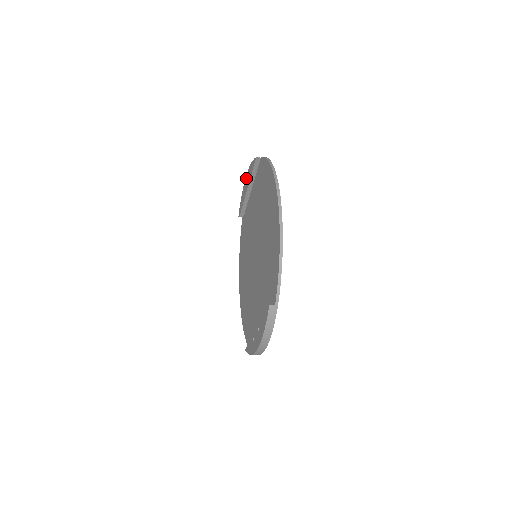
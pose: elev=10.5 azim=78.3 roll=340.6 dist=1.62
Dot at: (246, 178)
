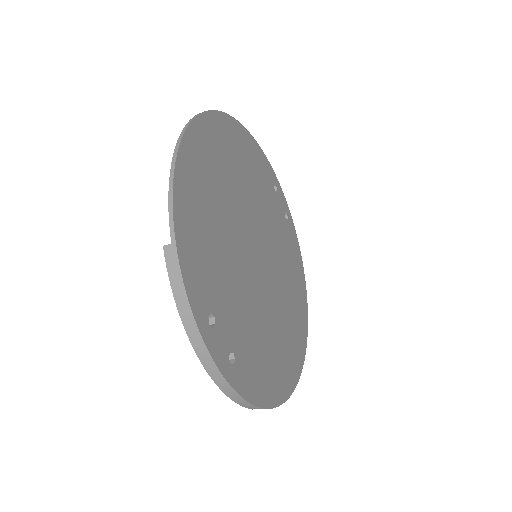
Dot at: occluded
